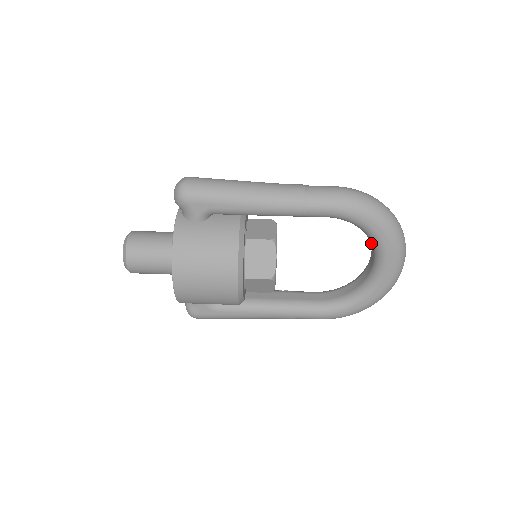
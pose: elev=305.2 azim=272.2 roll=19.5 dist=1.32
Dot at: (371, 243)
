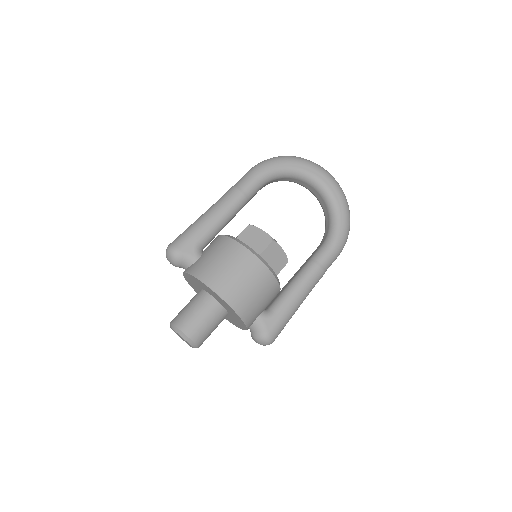
Dot at: (299, 179)
